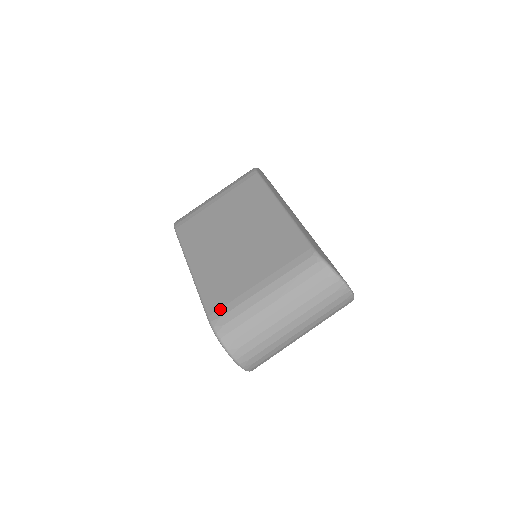
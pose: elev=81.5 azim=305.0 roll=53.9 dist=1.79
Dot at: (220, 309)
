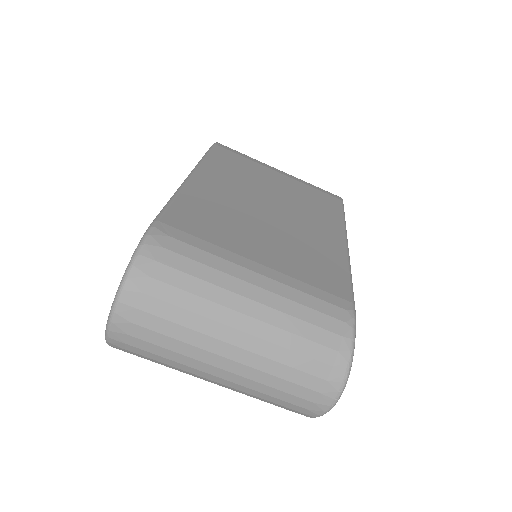
Dot at: (181, 230)
